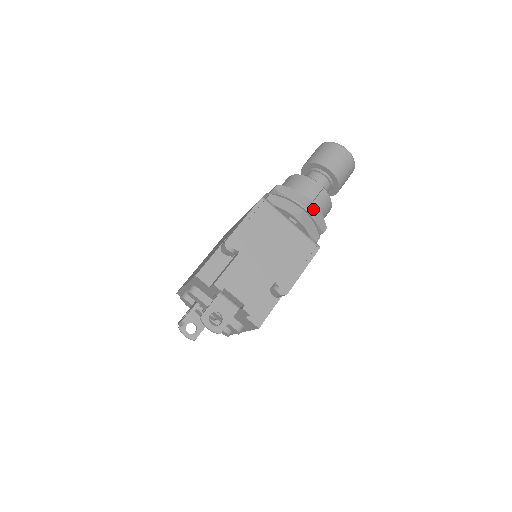
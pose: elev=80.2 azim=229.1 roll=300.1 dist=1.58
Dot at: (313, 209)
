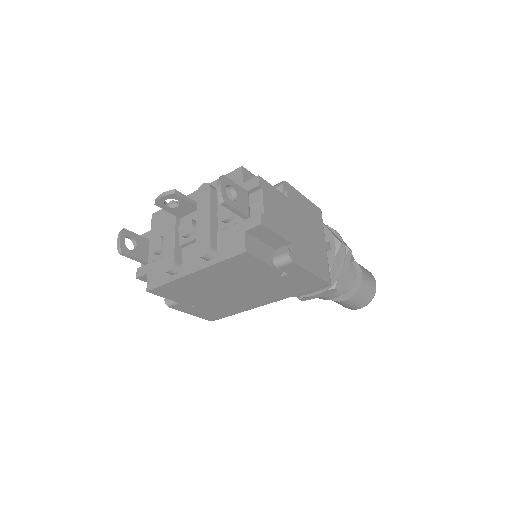
Dot at: (347, 259)
